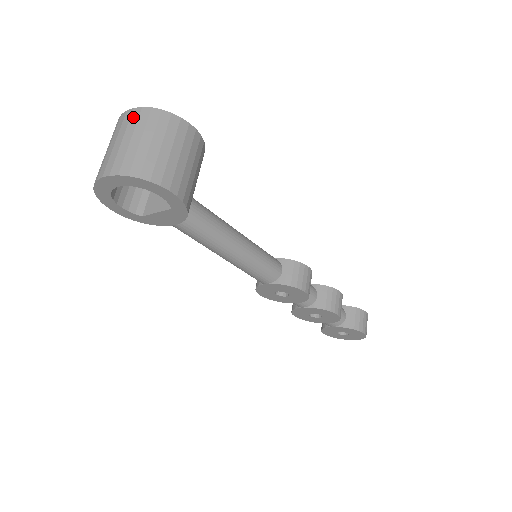
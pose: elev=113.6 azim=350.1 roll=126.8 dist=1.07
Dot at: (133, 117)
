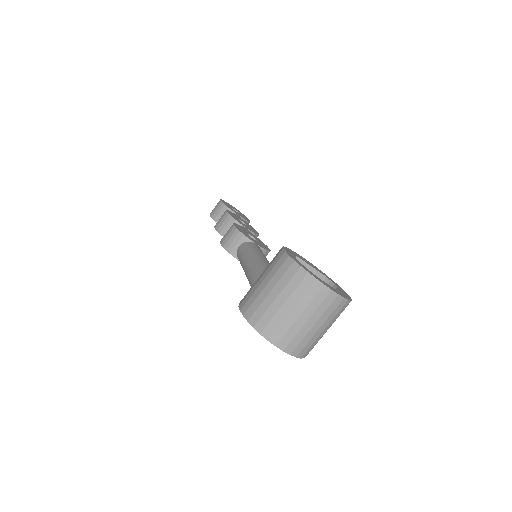
Dot at: (333, 305)
